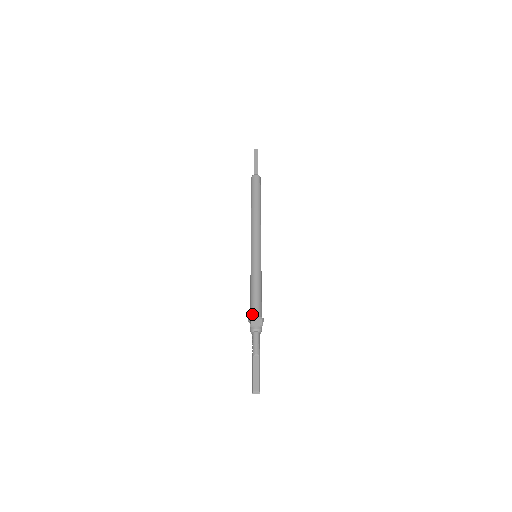
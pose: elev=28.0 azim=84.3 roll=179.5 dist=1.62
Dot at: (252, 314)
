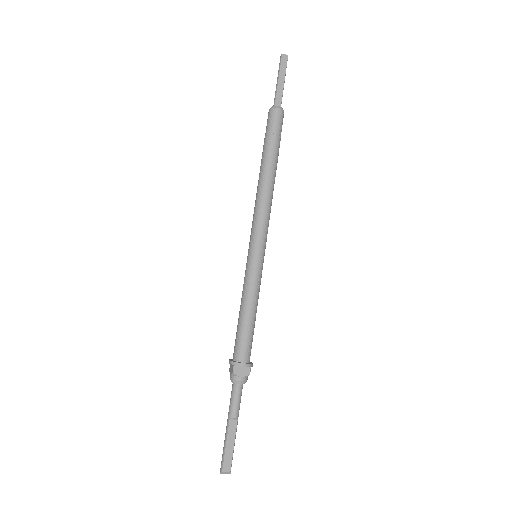
Dot at: (237, 356)
